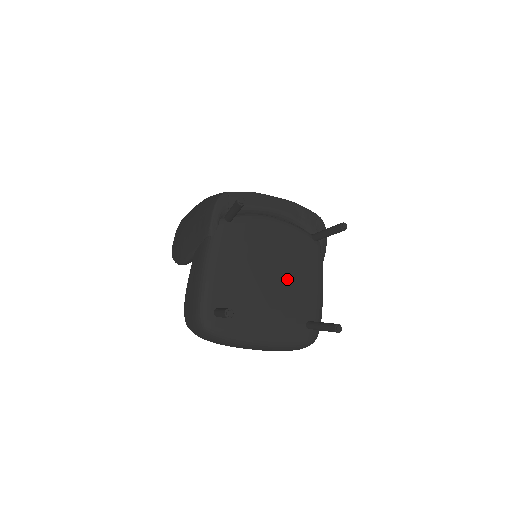
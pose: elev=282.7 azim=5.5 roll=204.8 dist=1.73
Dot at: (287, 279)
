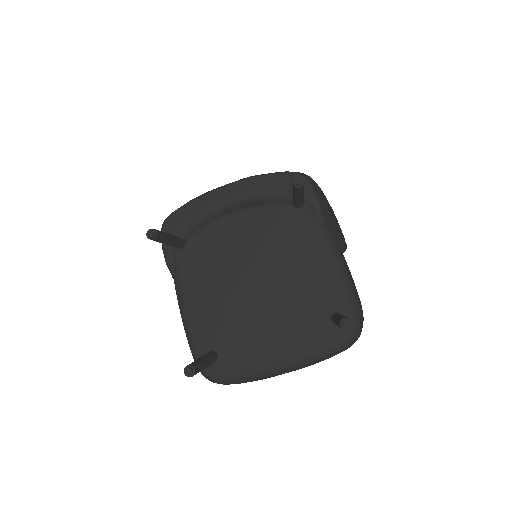
Dot at: (281, 276)
